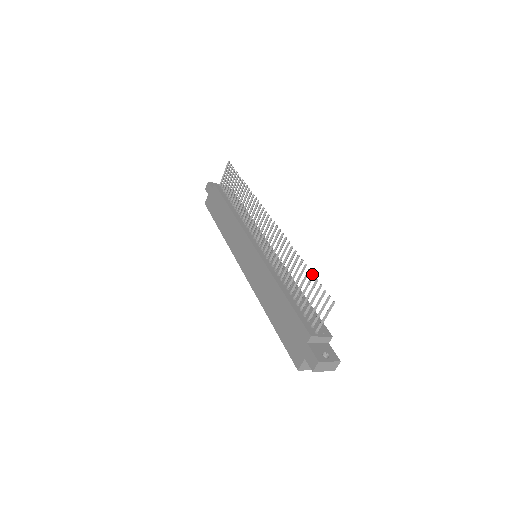
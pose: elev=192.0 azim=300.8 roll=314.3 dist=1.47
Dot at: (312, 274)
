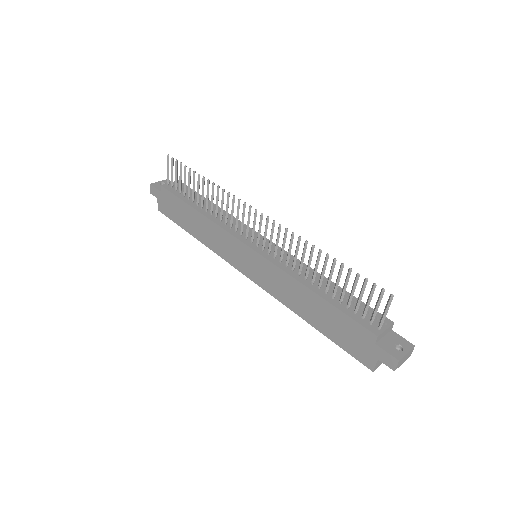
Dot at: (349, 269)
